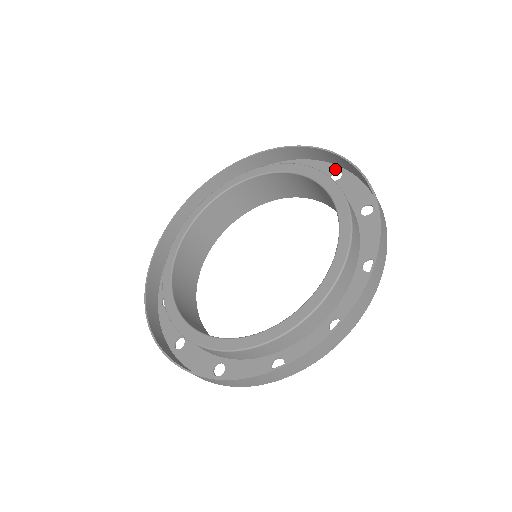
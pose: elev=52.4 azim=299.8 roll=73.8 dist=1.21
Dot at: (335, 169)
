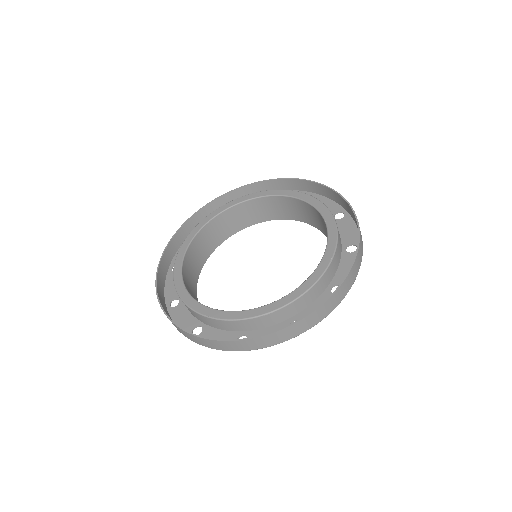
Dot at: (341, 210)
